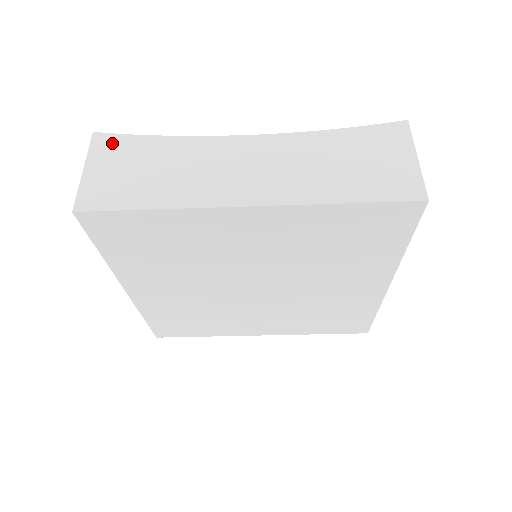
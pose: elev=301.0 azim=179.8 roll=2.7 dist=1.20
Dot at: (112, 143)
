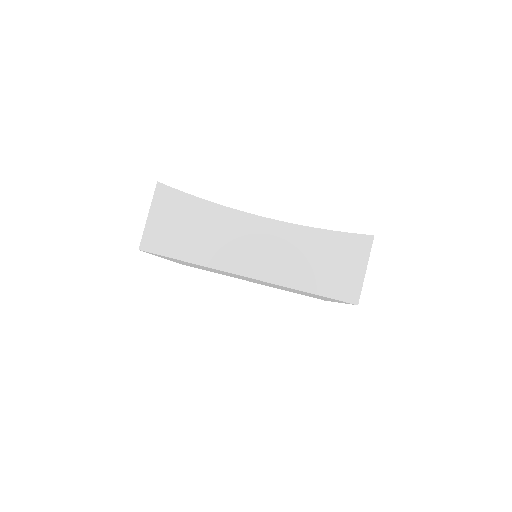
Dot at: (169, 196)
